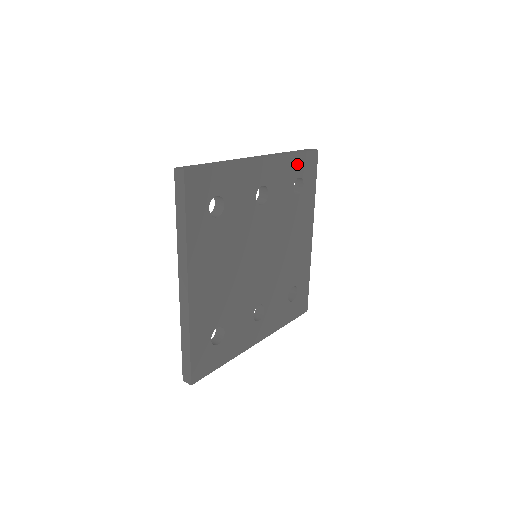
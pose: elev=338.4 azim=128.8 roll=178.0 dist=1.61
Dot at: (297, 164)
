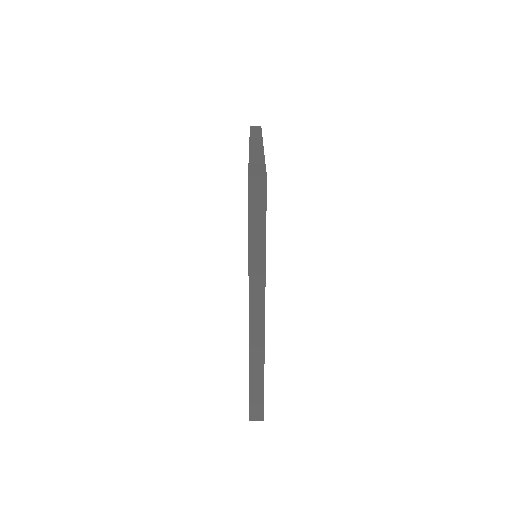
Dot at: occluded
